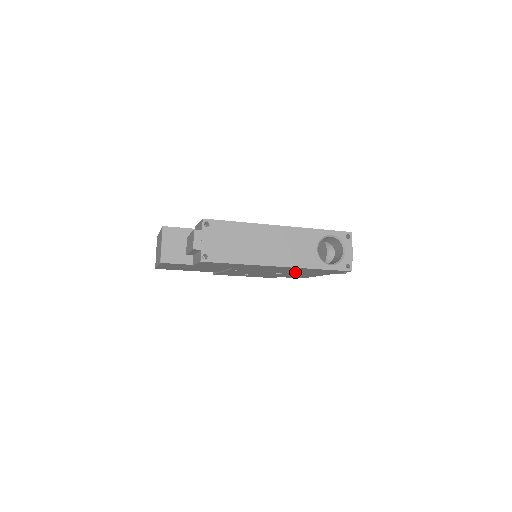
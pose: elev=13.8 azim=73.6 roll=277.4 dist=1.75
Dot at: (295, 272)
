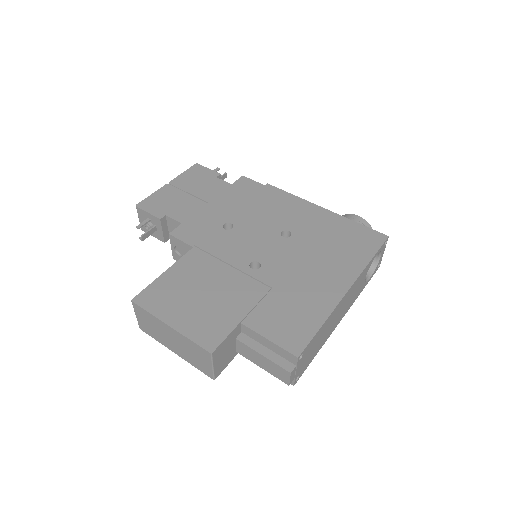
Dot at: occluded
